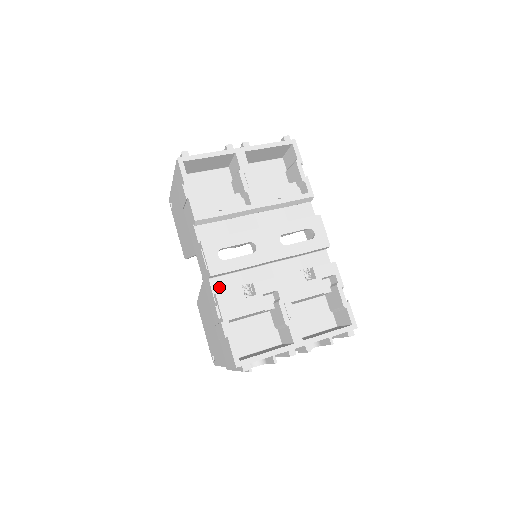
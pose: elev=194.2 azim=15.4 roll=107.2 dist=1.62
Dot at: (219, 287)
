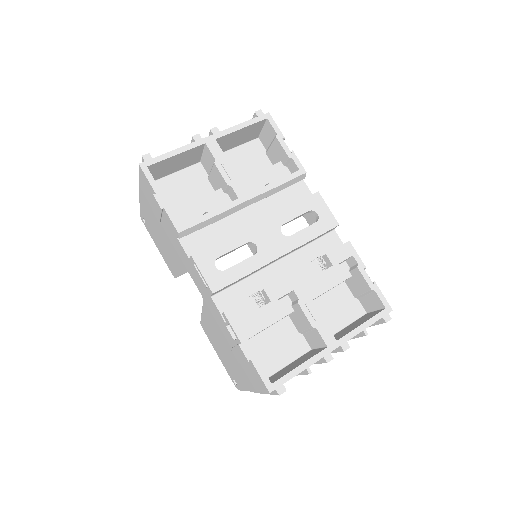
Dot at: (225, 303)
